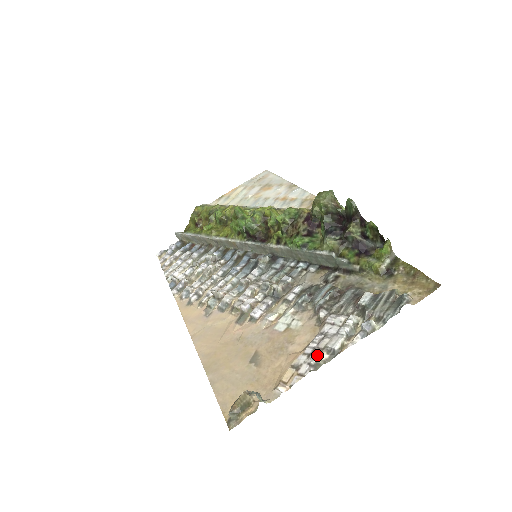
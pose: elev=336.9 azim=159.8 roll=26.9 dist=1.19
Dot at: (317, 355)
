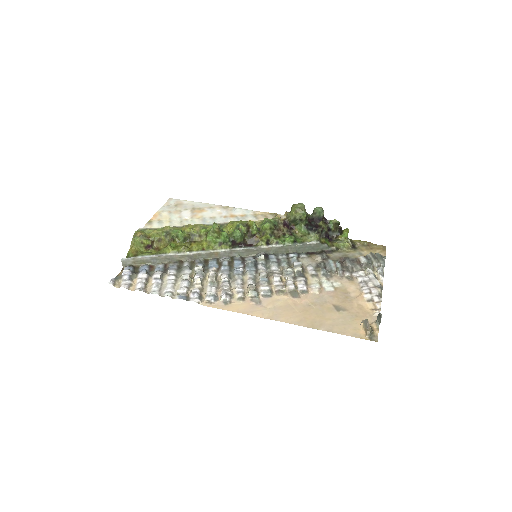
Dot at: (376, 290)
